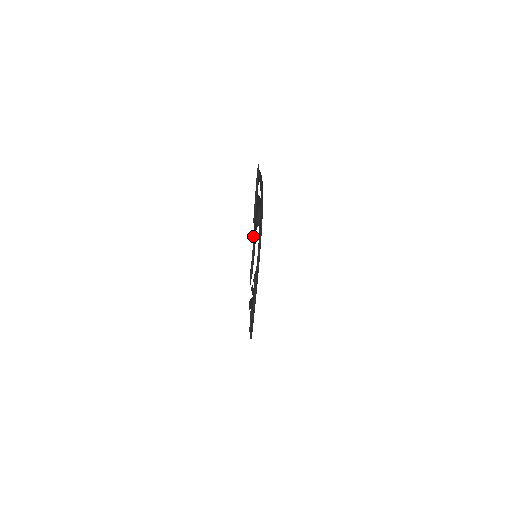
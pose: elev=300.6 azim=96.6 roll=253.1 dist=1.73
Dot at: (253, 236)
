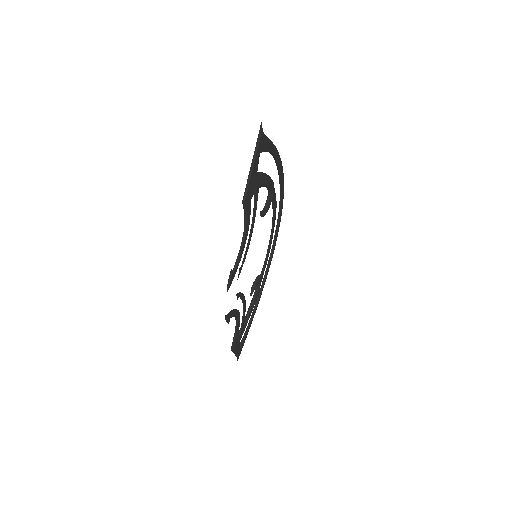
Dot at: (244, 226)
